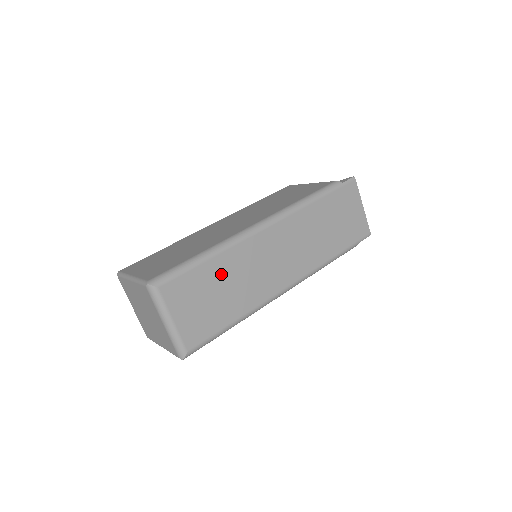
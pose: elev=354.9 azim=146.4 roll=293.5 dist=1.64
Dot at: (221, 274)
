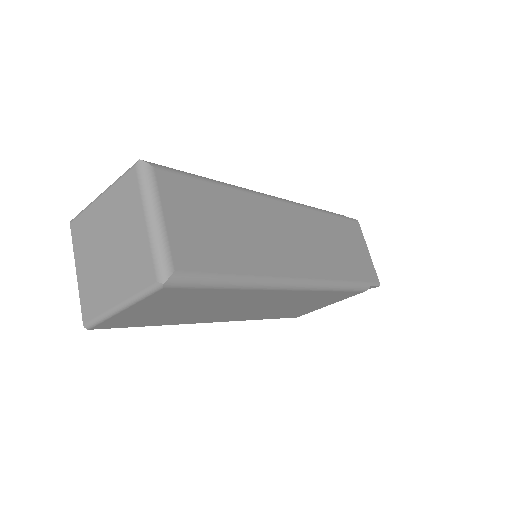
Dot at: (229, 209)
